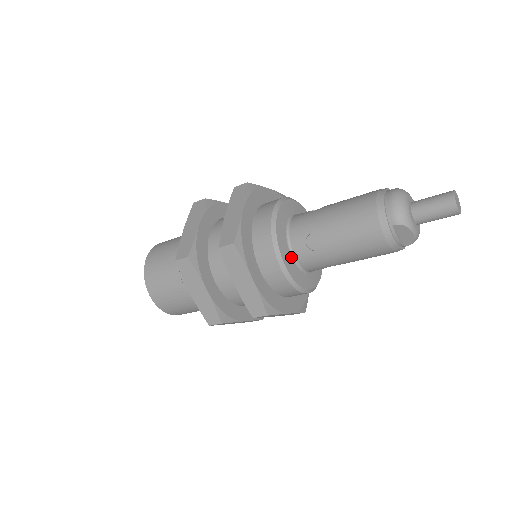
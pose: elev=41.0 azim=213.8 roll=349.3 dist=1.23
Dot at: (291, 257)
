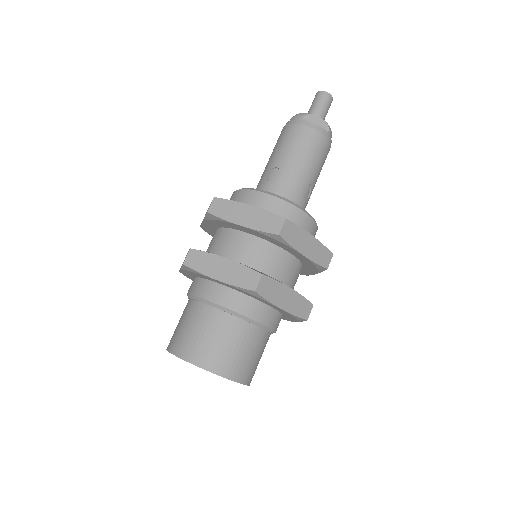
Dot at: occluded
